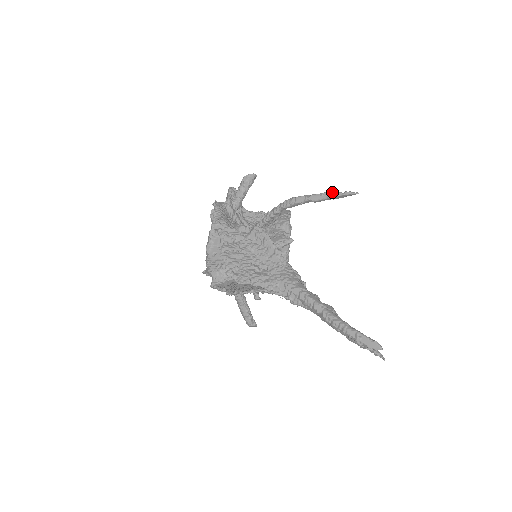
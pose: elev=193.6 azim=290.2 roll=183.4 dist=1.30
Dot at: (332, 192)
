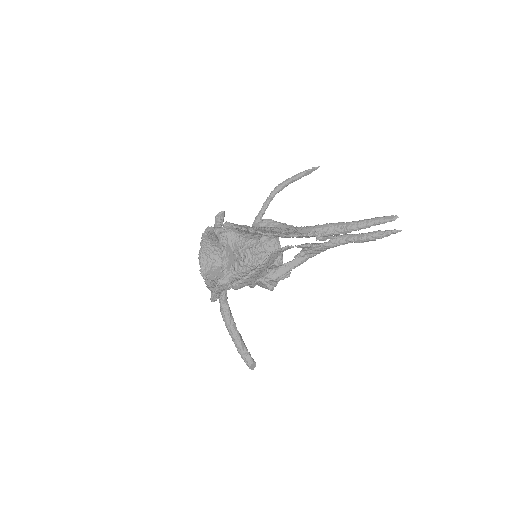
Dot at: occluded
